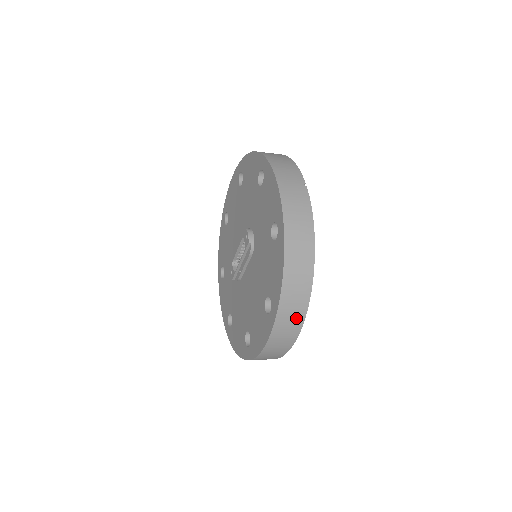
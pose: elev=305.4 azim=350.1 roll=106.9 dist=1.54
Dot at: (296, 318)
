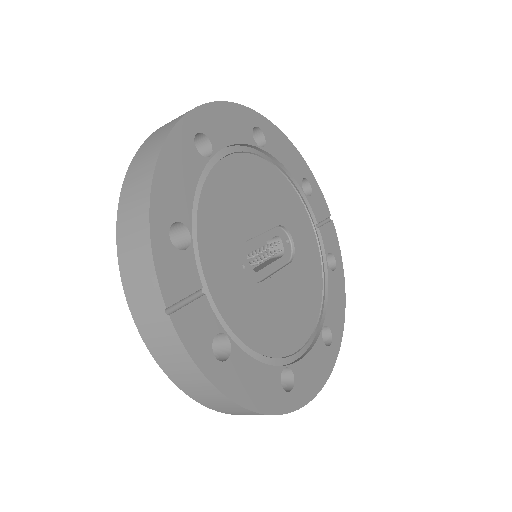
Dot at: occluded
